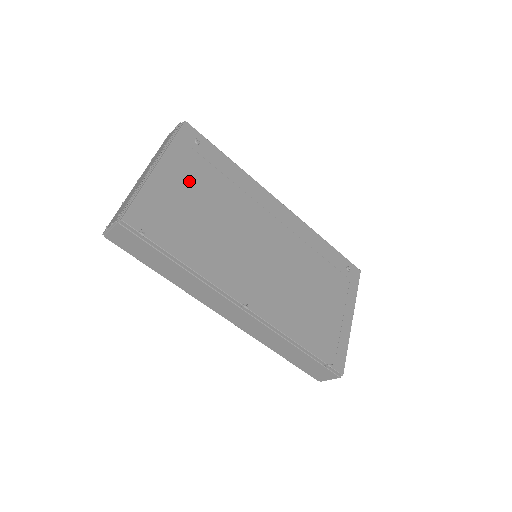
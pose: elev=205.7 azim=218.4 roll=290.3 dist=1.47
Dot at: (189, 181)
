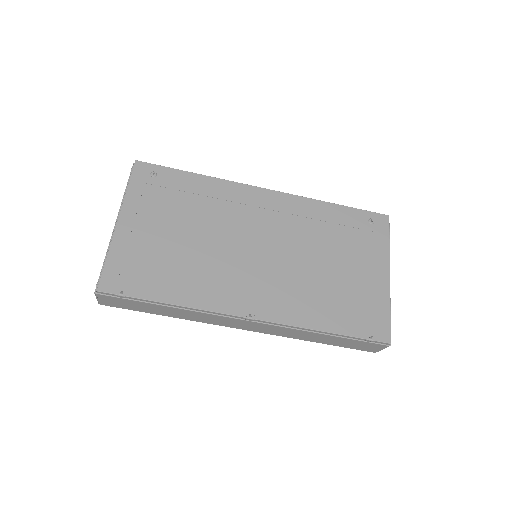
Dot at: (155, 219)
